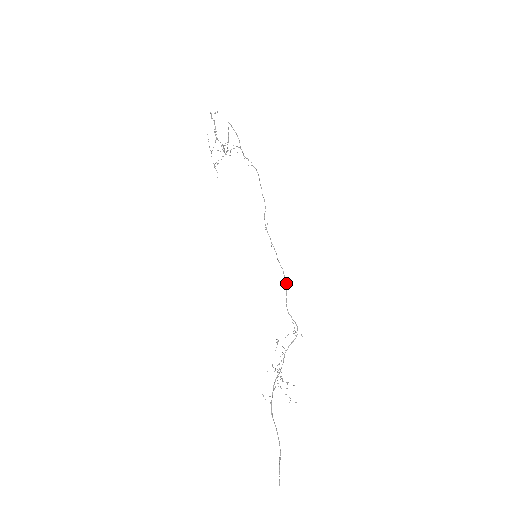
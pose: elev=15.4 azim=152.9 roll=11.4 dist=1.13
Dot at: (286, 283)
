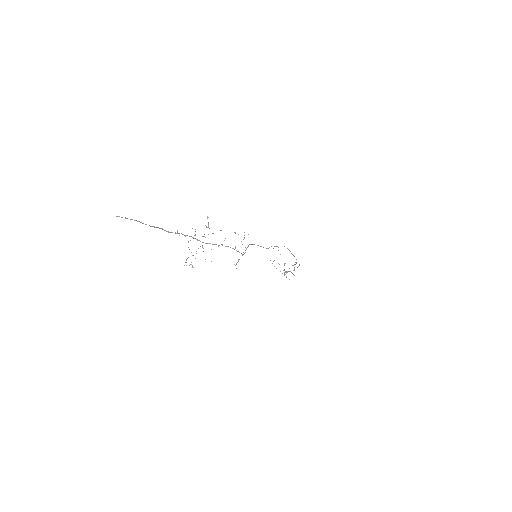
Dot at: occluded
